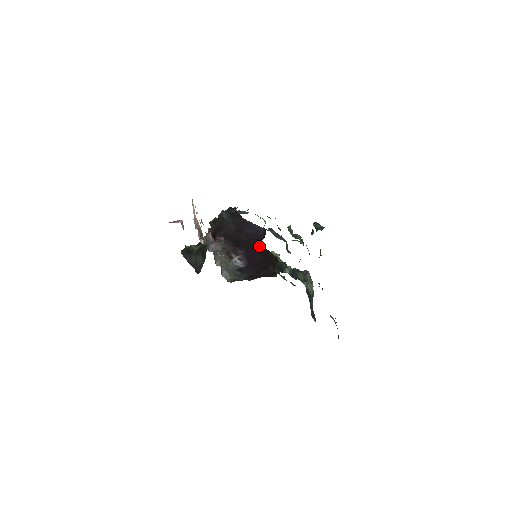
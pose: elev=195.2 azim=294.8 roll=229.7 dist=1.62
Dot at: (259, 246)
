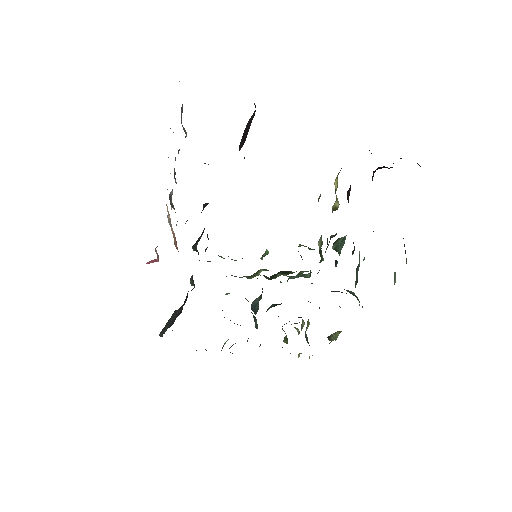
Dot at: (239, 145)
